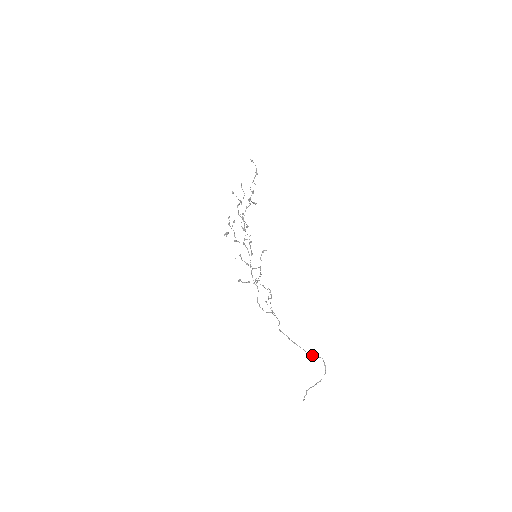
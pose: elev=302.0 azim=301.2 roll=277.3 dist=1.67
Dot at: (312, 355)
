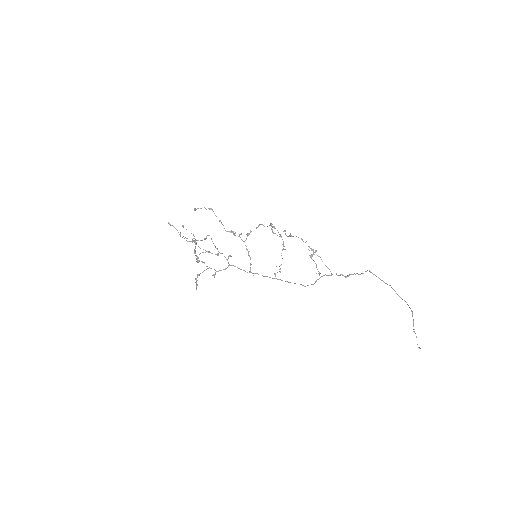
Dot at: (387, 284)
